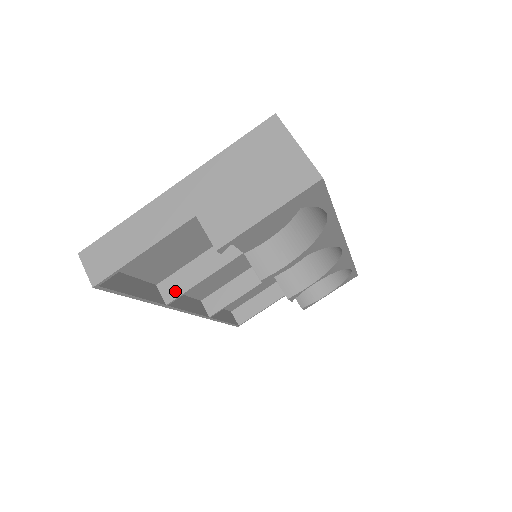
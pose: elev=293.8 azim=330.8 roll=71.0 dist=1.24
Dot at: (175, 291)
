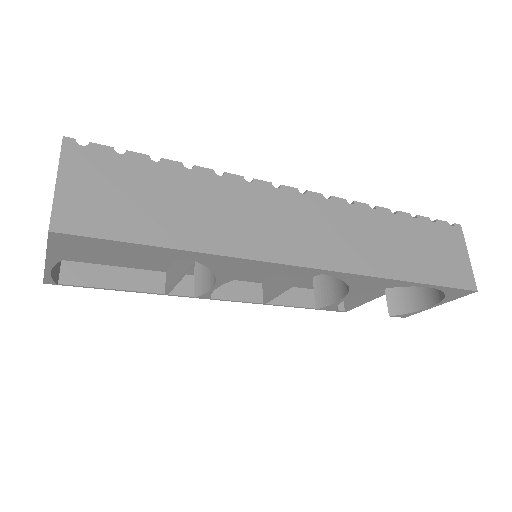
Dot at: (169, 283)
